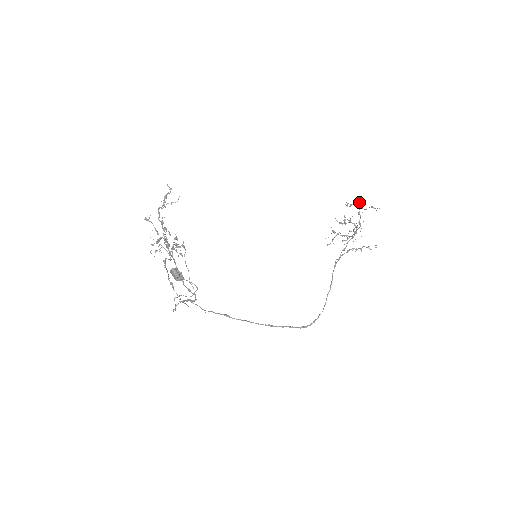
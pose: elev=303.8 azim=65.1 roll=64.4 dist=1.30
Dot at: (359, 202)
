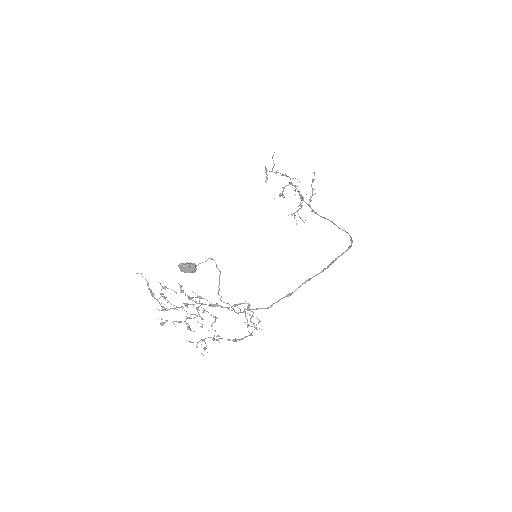
Dot at: (265, 167)
